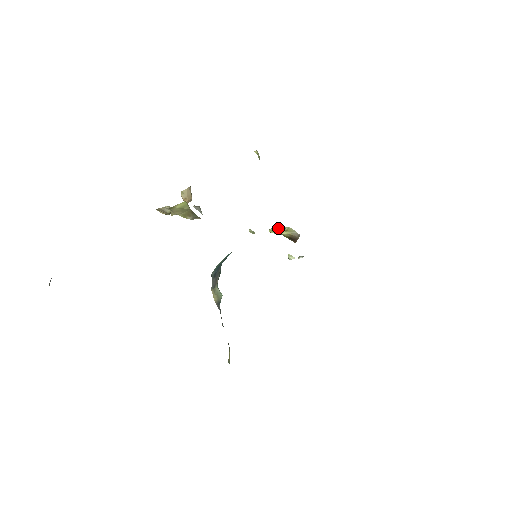
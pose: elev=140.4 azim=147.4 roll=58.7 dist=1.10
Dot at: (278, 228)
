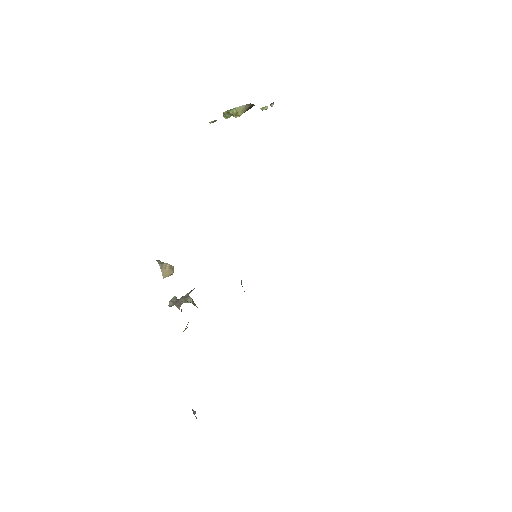
Dot at: (228, 114)
